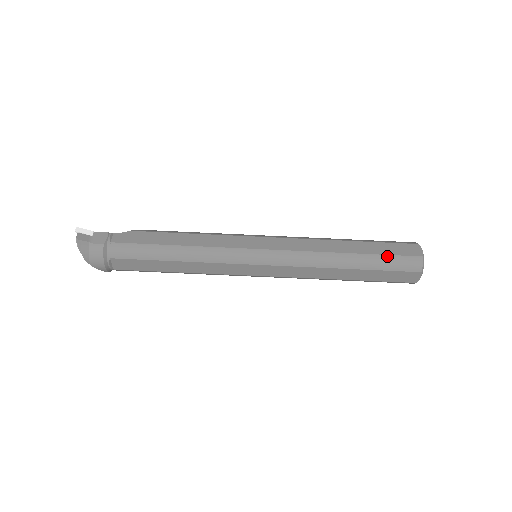
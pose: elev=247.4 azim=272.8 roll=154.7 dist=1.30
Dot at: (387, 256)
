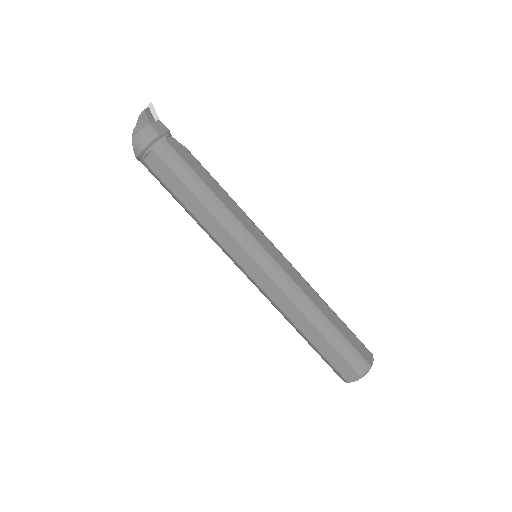
Dot at: (349, 343)
